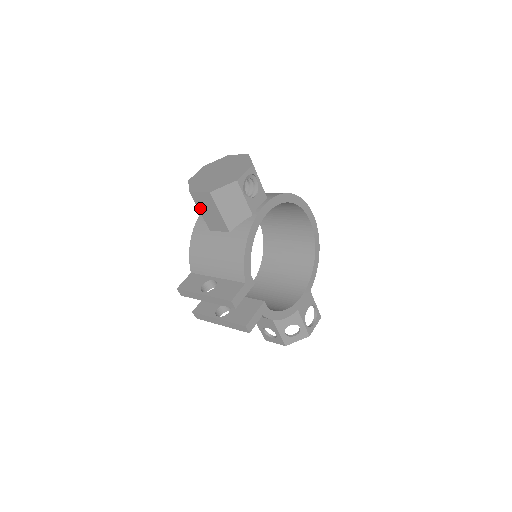
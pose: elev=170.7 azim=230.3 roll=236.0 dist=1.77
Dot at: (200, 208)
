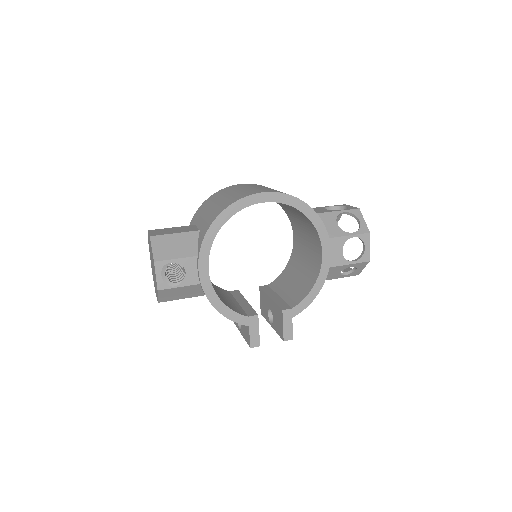
Dot at: occluded
